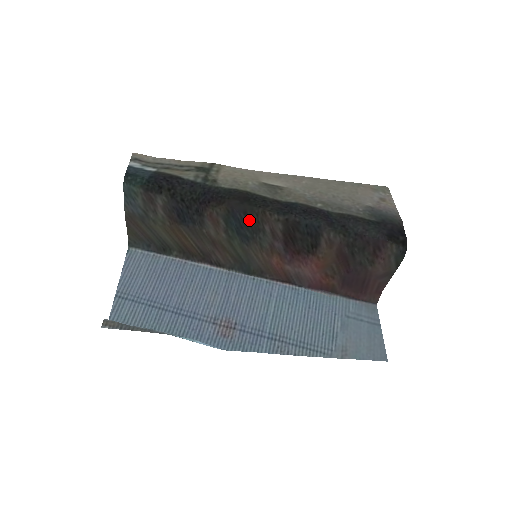
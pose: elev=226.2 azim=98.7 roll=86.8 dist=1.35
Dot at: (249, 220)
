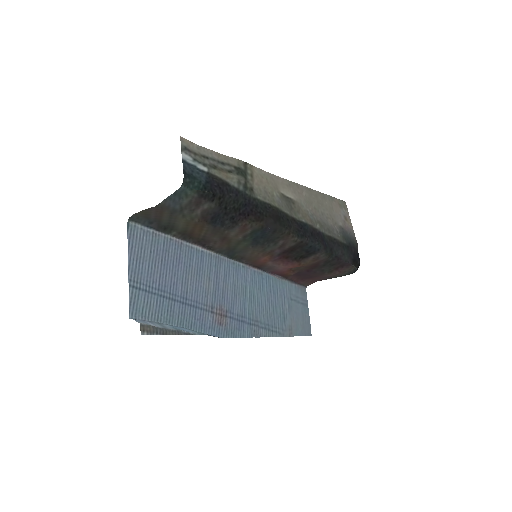
Dot at: (272, 235)
